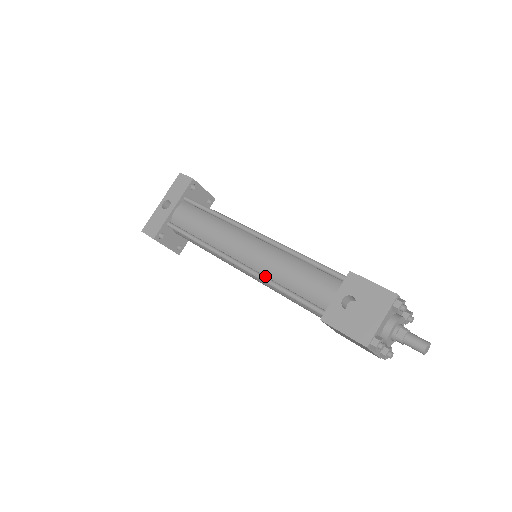
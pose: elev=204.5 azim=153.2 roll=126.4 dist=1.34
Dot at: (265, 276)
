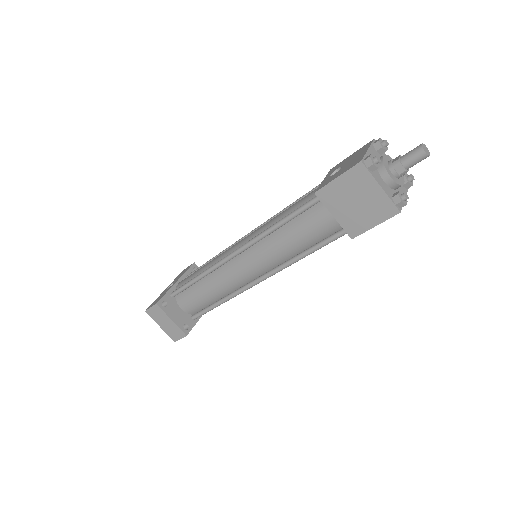
Dot at: (261, 234)
